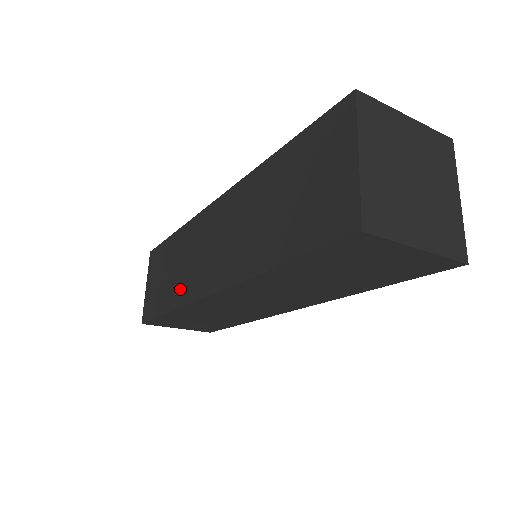
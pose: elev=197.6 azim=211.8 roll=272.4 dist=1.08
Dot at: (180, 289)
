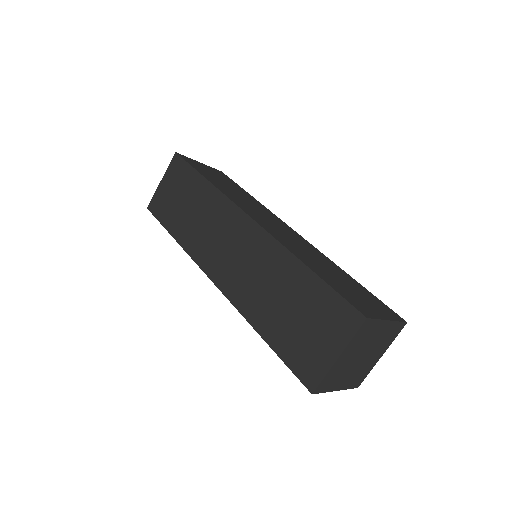
Dot at: (192, 238)
